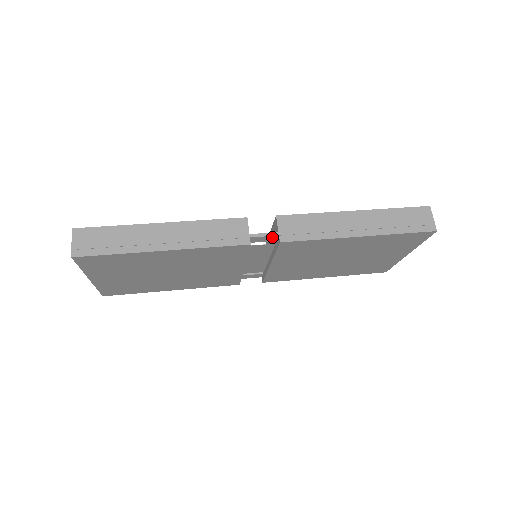
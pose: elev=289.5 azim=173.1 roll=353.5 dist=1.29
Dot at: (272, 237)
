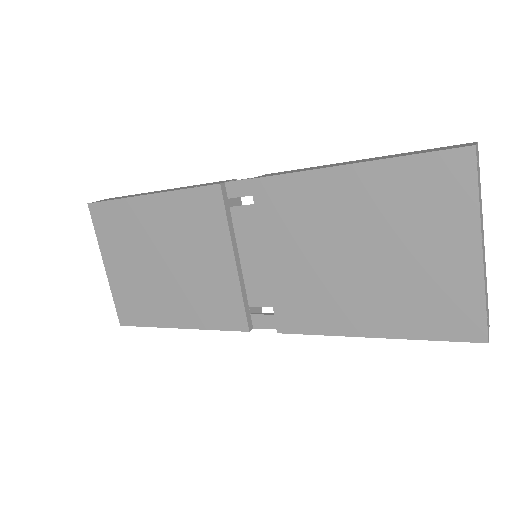
Dot at: (248, 184)
